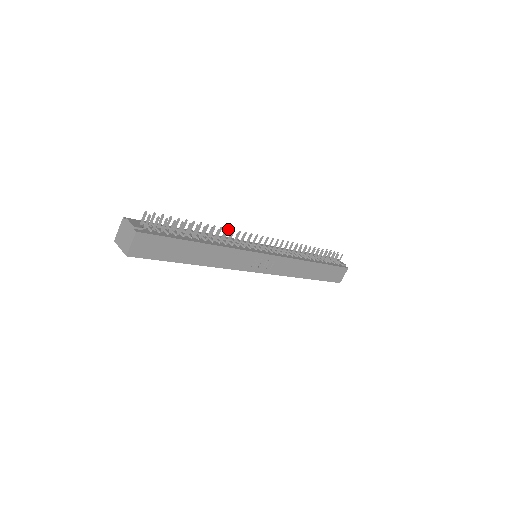
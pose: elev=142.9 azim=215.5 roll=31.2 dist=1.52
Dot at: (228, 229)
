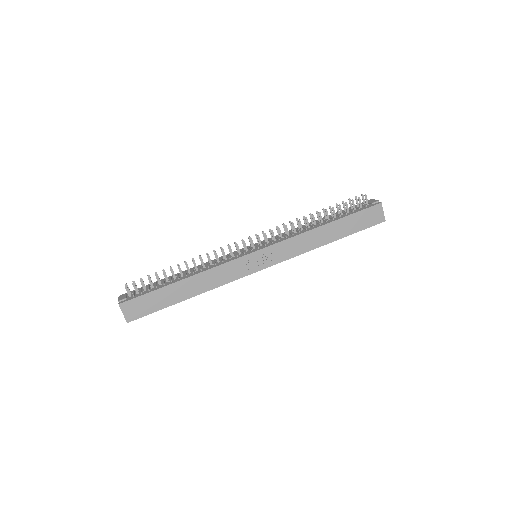
Dot at: (207, 253)
